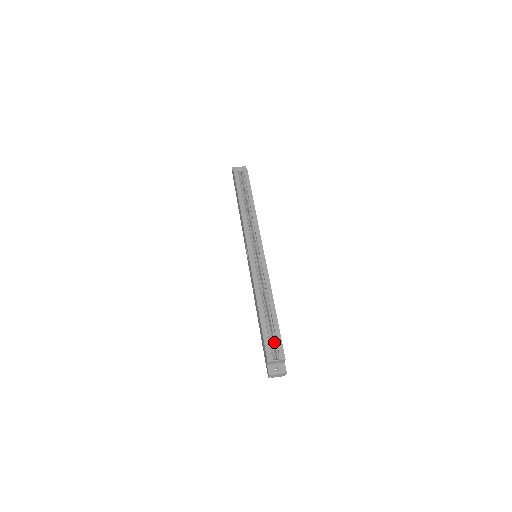
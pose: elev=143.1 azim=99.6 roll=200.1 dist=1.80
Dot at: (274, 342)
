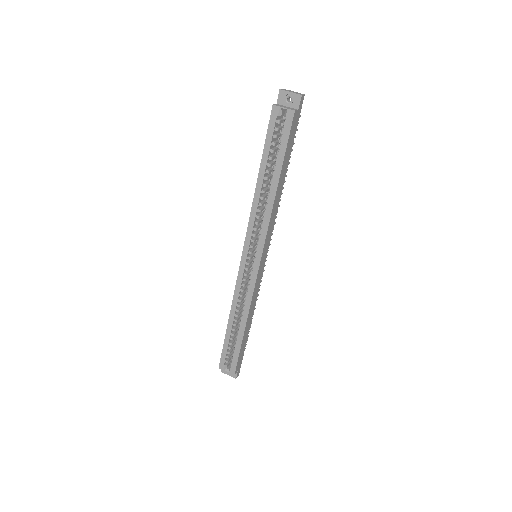
Dot at: (232, 355)
